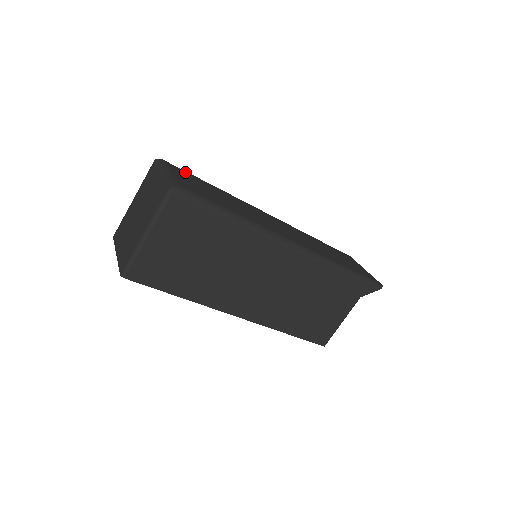
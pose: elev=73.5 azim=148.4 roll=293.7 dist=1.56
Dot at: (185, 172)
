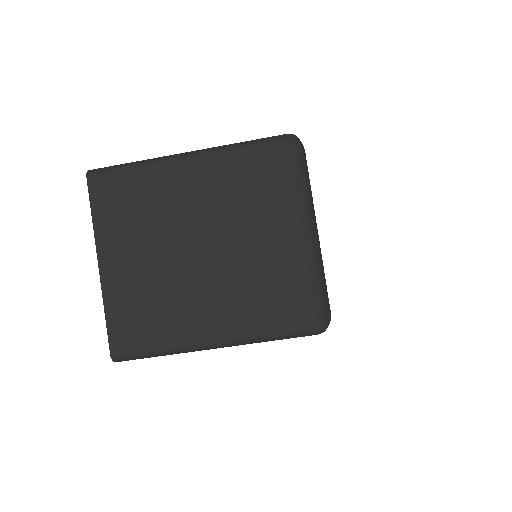
Dot at: occluded
